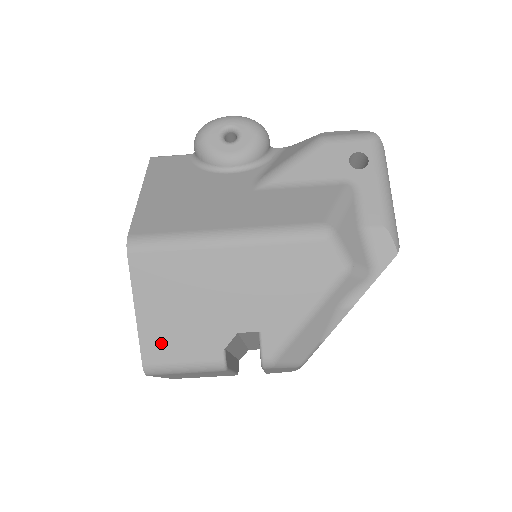
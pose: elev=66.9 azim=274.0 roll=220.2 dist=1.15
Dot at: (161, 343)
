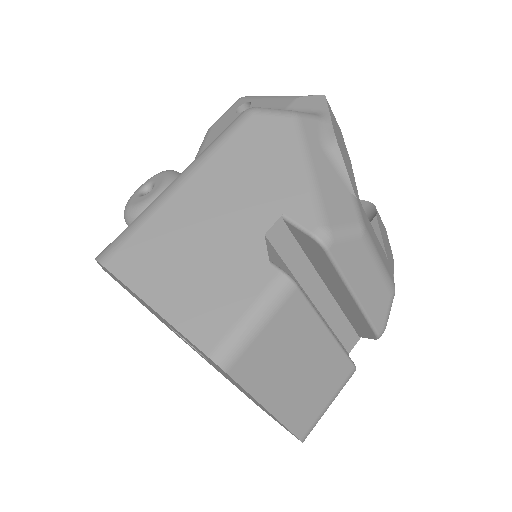
Dot at: (204, 314)
